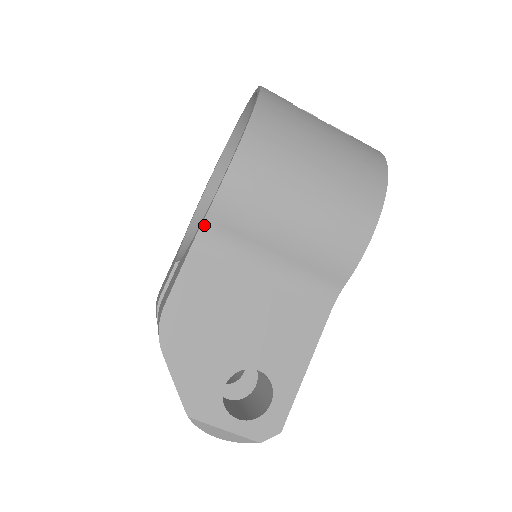
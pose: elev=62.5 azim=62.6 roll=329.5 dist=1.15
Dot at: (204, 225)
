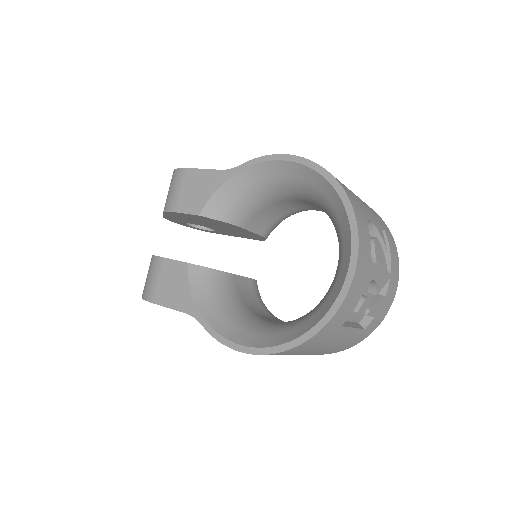
Dot at: (201, 322)
